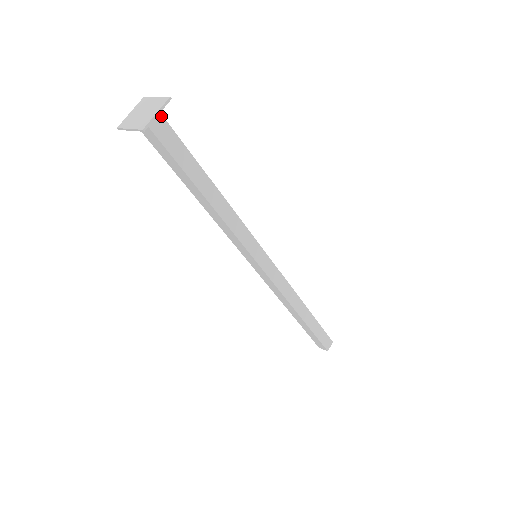
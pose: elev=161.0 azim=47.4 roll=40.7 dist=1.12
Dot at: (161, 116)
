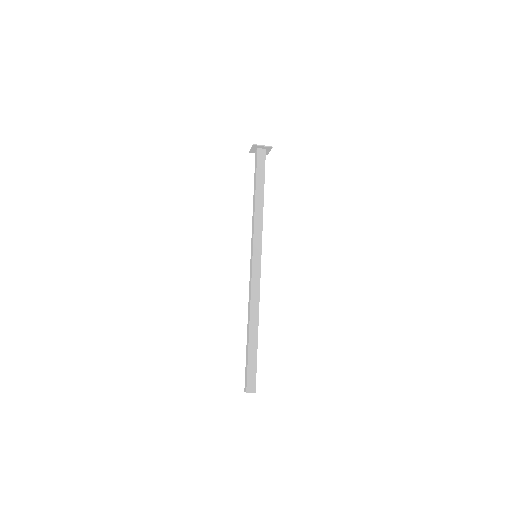
Dot at: occluded
